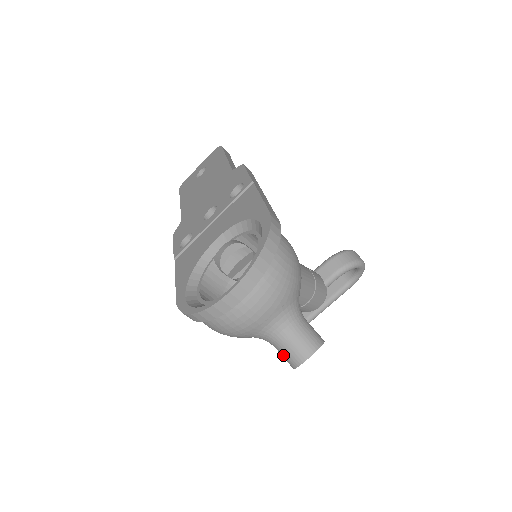
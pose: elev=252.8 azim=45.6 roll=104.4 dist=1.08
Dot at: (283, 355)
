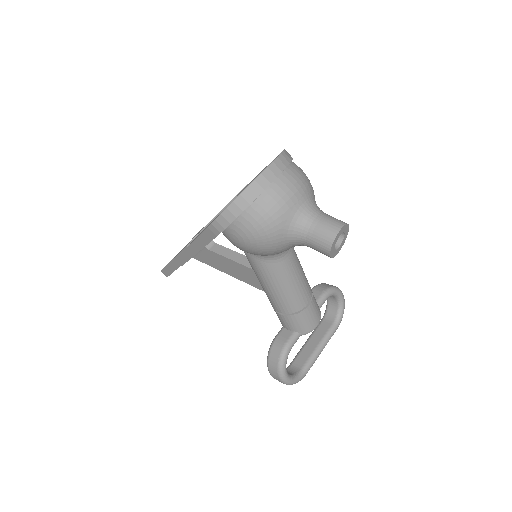
Dot at: (318, 237)
